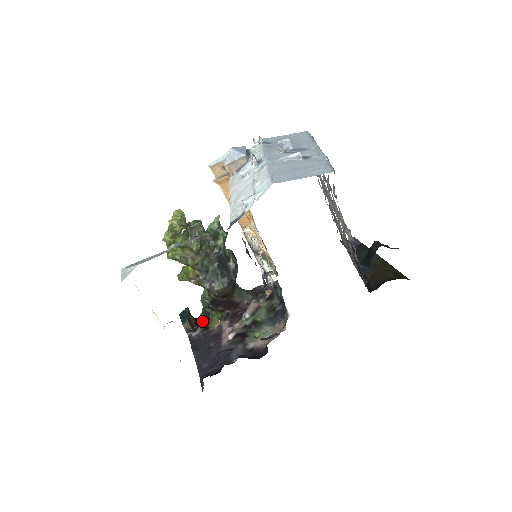
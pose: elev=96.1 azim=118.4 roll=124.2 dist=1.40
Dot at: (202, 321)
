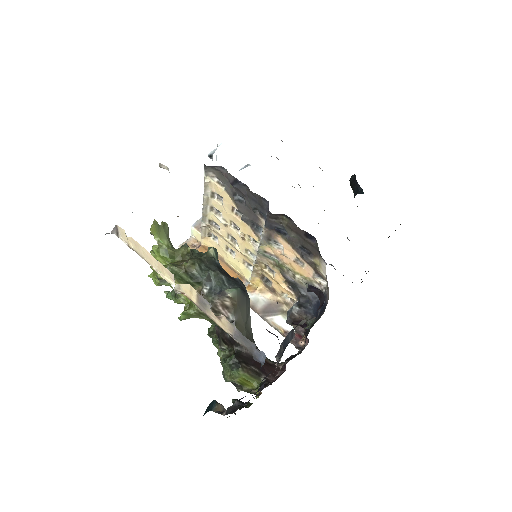
Dot at: occluded
